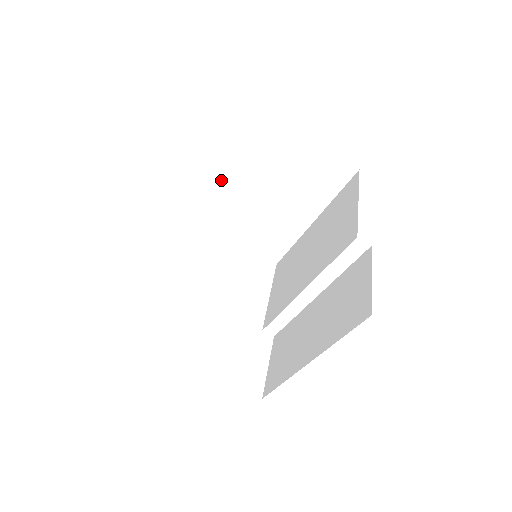
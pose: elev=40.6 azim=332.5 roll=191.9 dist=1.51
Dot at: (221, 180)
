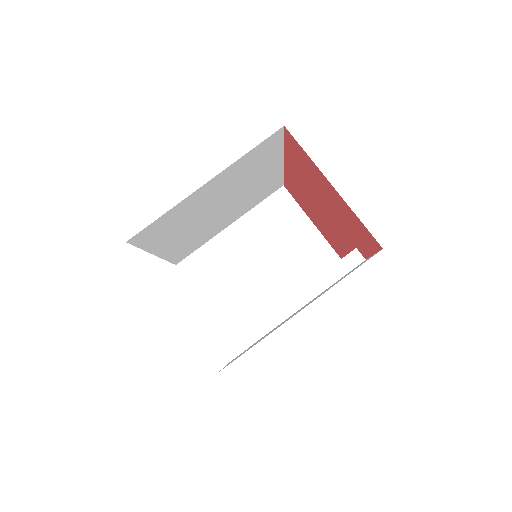
Dot at: (226, 234)
